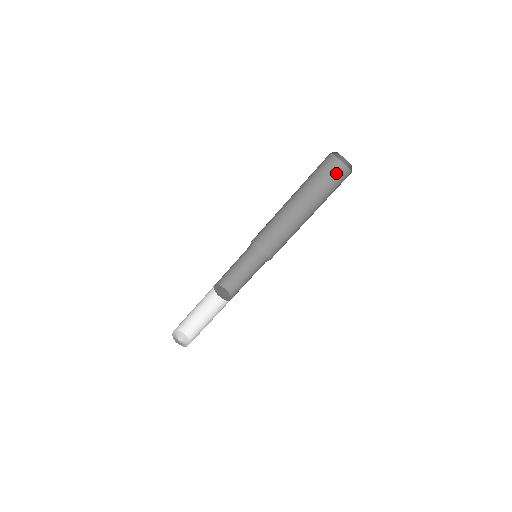
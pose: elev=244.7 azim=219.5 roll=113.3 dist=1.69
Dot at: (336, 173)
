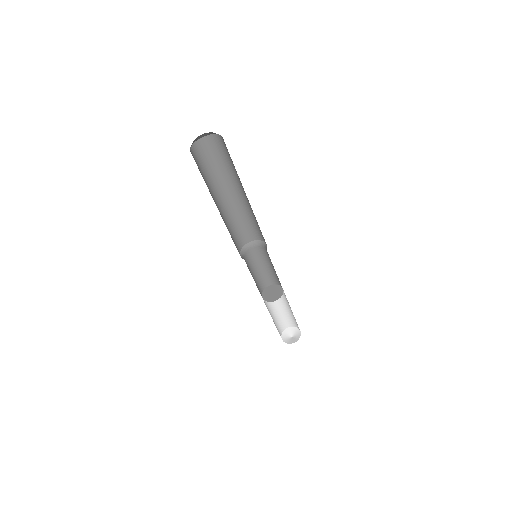
Dot at: (211, 148)
